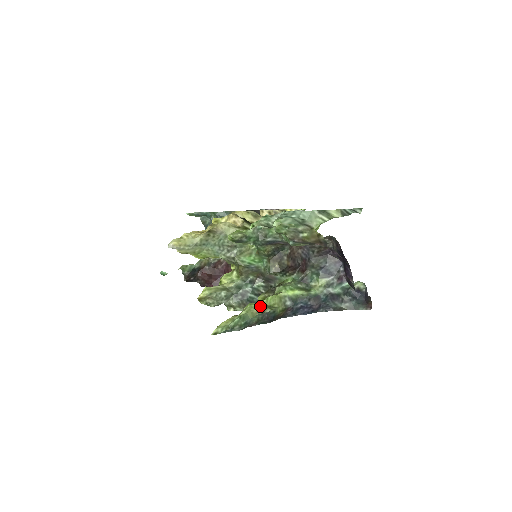
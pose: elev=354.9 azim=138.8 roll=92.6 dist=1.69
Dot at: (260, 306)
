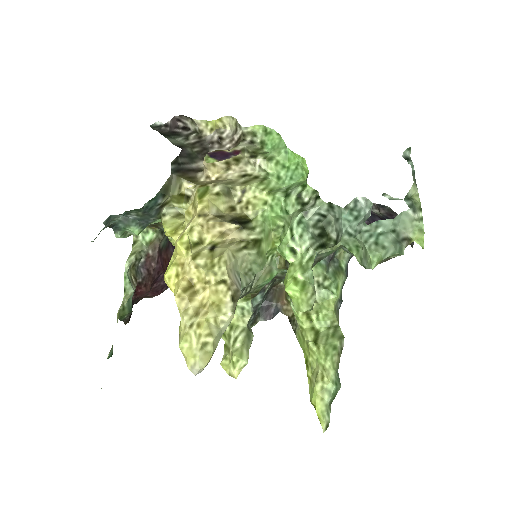
Dot at: (336, 346)
